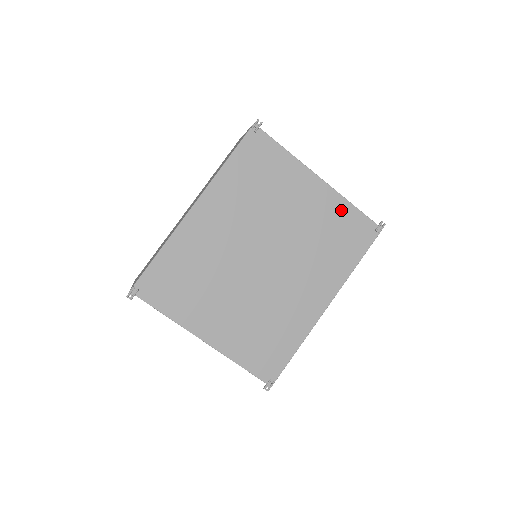
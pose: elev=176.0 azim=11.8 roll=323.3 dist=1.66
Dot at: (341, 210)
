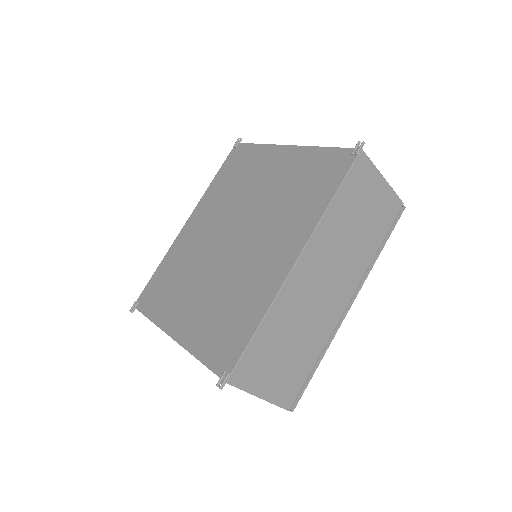
Dot at: (310, 158)
